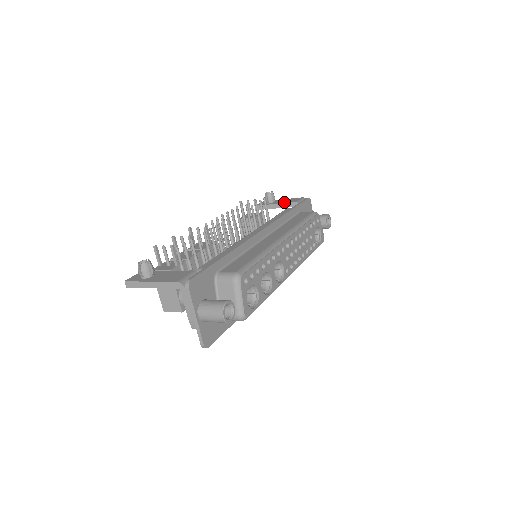
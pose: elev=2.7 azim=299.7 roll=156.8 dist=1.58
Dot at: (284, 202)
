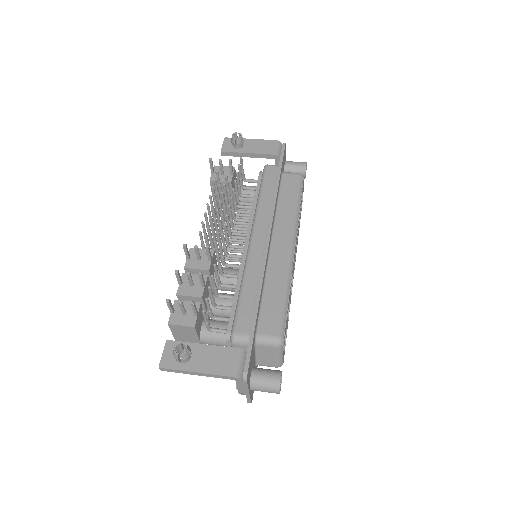
Dot at: (258, 151)
